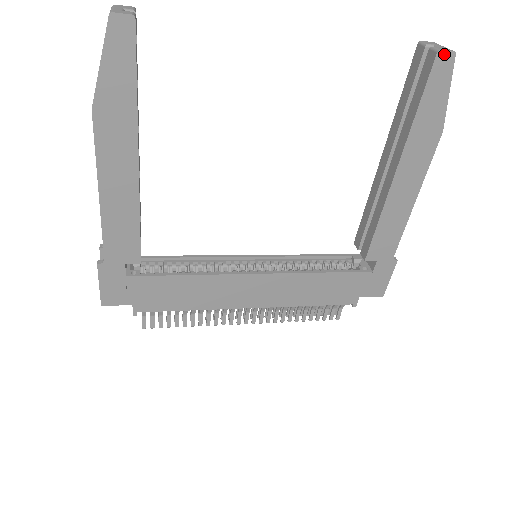
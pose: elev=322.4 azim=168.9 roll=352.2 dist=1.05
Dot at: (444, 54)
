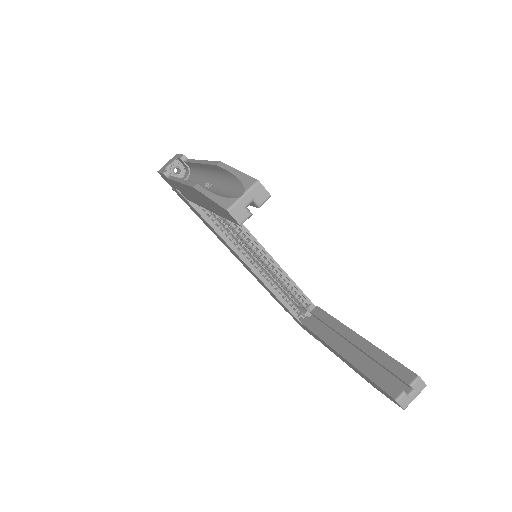
Dot at: (398, 403)
